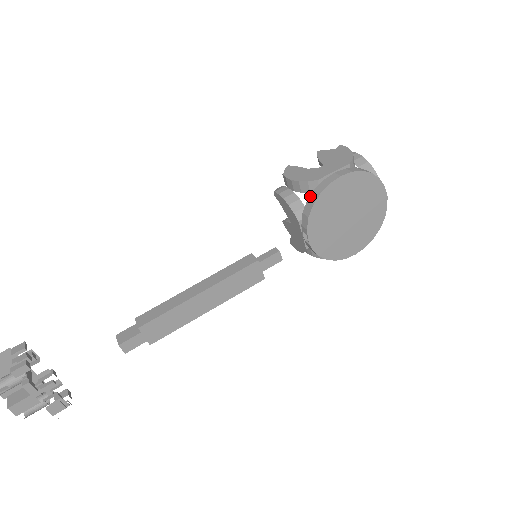
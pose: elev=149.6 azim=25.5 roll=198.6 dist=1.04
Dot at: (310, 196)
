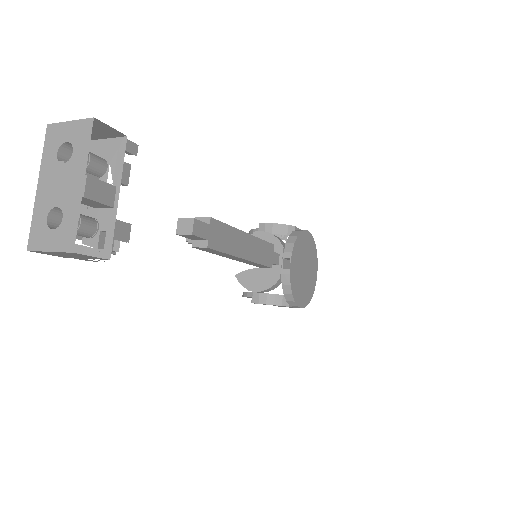
Dot at: (291, 234)
